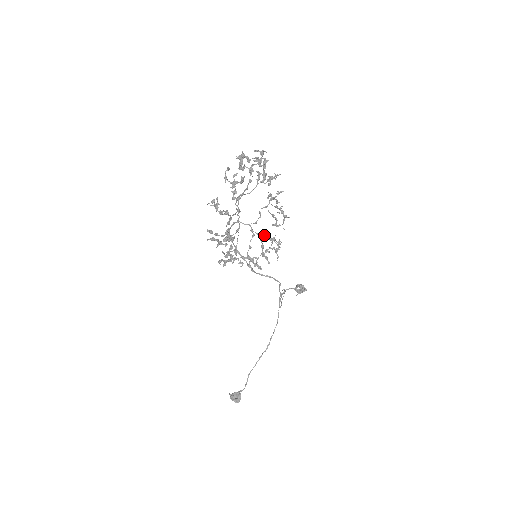
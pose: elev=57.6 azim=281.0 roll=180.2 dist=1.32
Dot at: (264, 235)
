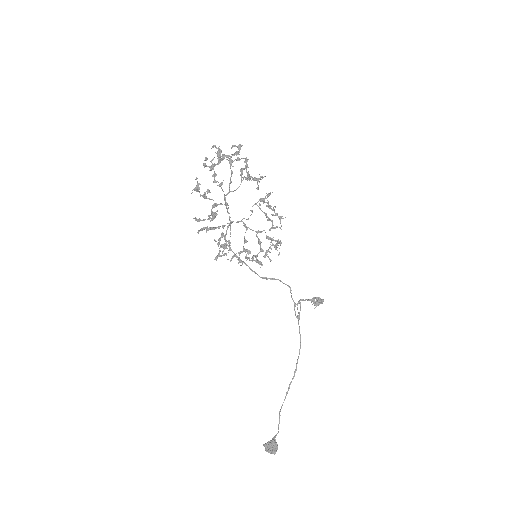
Dot at: (259, 231)
